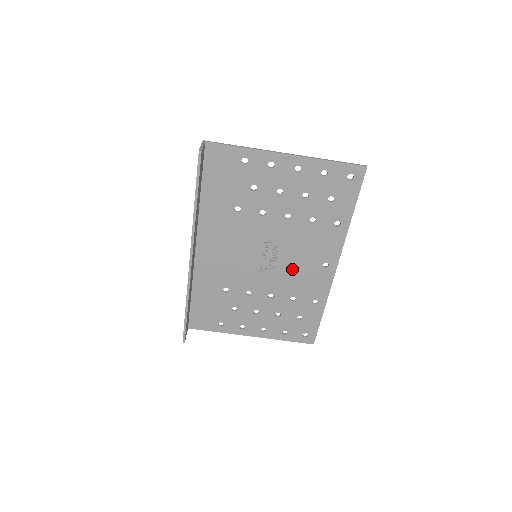
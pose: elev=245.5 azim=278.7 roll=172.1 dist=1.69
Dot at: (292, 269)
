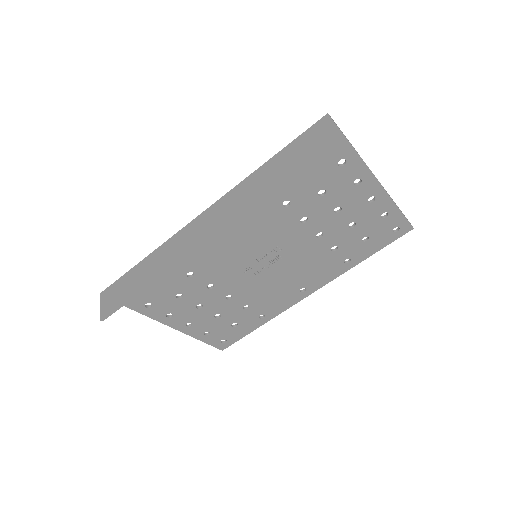
Dot at: (273, 281)
